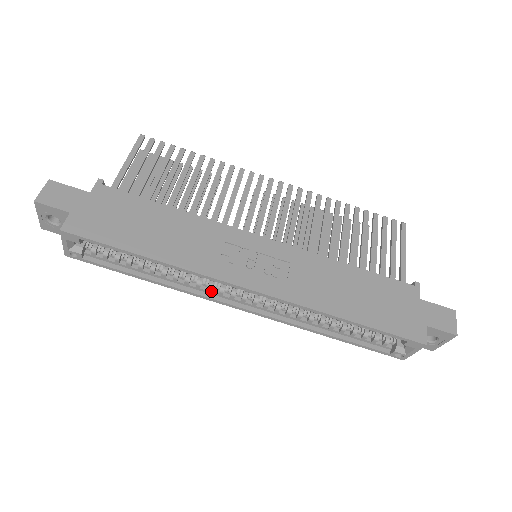
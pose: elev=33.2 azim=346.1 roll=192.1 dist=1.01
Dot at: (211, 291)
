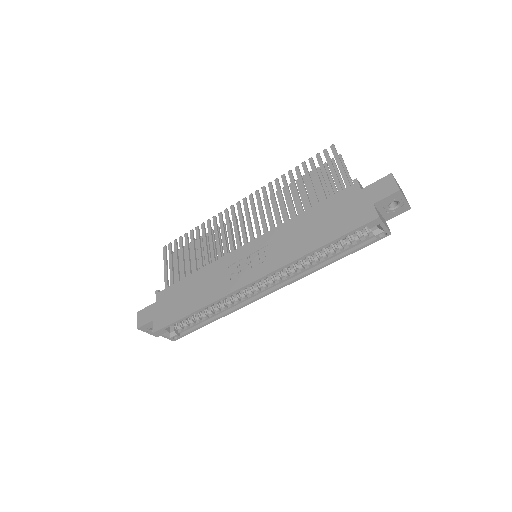
Dot at: (247, 298)
